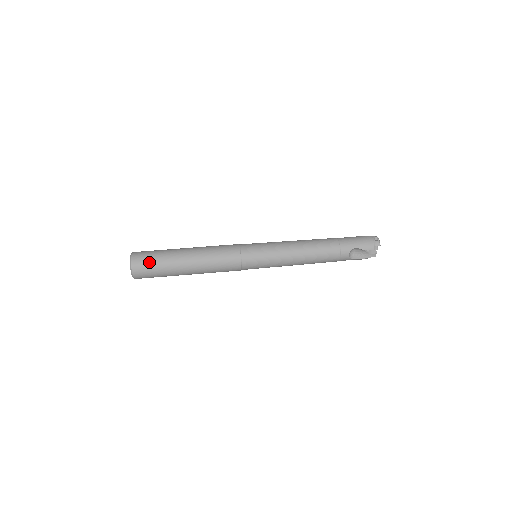
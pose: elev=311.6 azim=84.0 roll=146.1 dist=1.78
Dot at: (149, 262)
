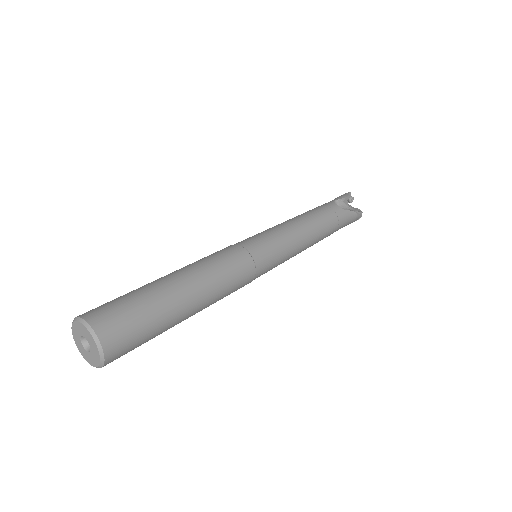
Dot at: (111, 302)
